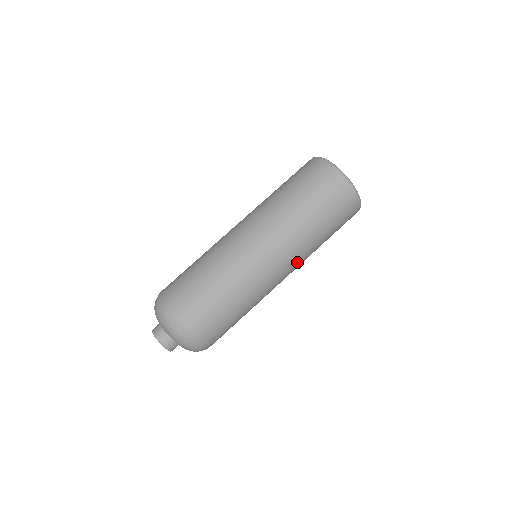
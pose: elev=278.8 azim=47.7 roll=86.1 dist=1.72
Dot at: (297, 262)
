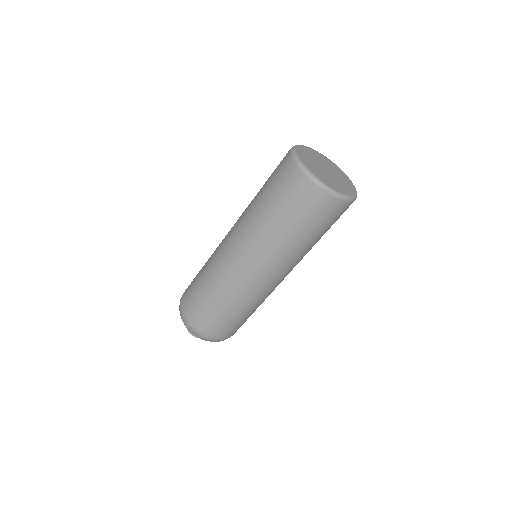
Dot at: (278, 265)
